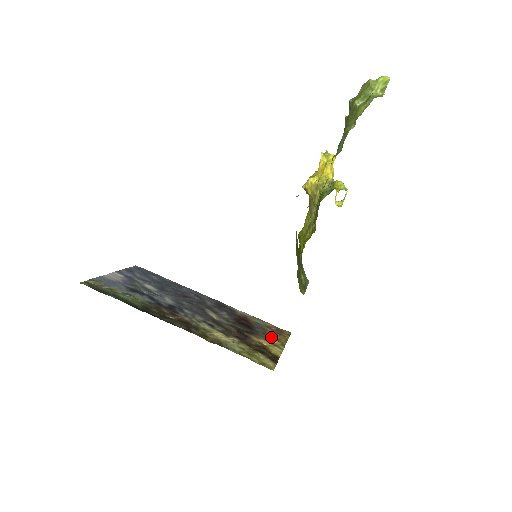
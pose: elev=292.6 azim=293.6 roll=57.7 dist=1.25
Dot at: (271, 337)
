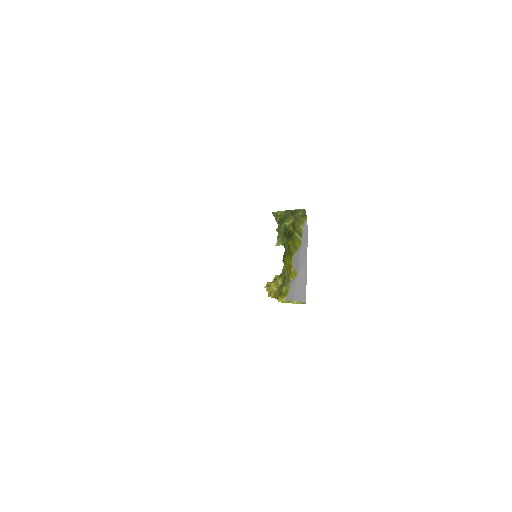
Dot at: occluded
